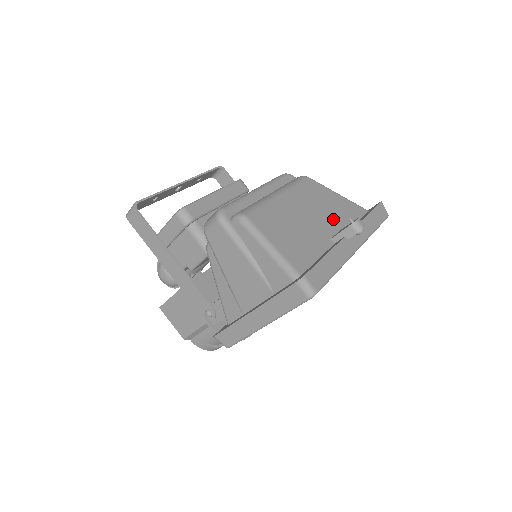
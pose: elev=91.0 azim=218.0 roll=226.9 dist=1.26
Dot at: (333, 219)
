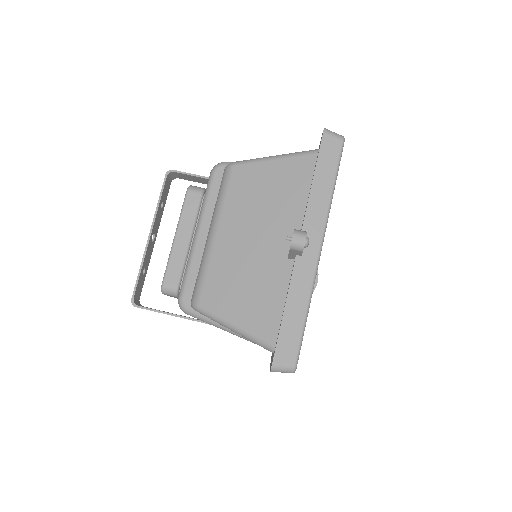
Dot at: (281, 217)
